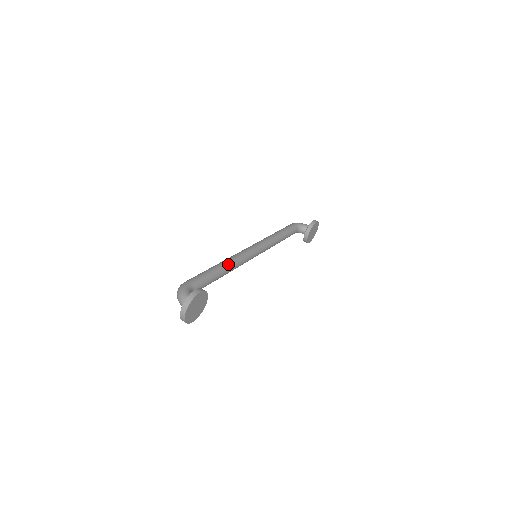
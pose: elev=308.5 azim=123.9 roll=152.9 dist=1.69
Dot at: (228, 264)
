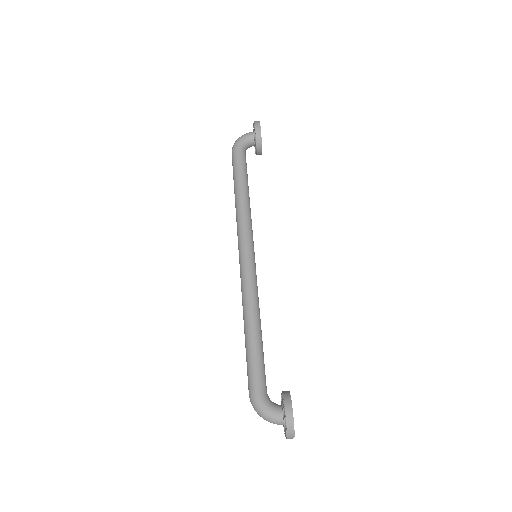
Dot at: (255, 312)
